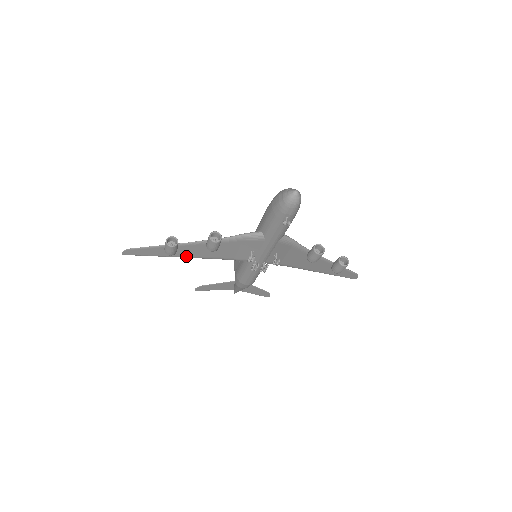
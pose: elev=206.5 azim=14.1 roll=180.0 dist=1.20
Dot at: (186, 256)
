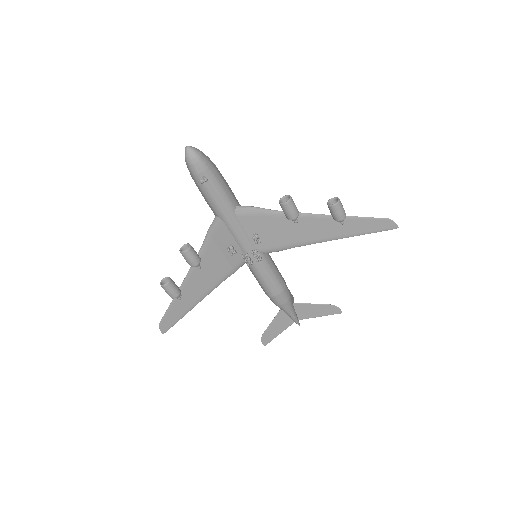
Dot at: (200, 296)
